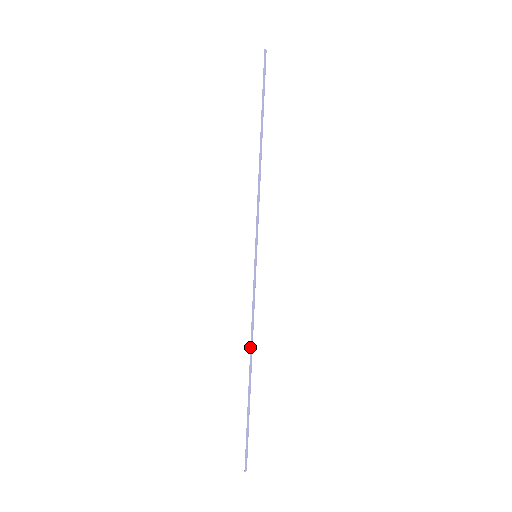
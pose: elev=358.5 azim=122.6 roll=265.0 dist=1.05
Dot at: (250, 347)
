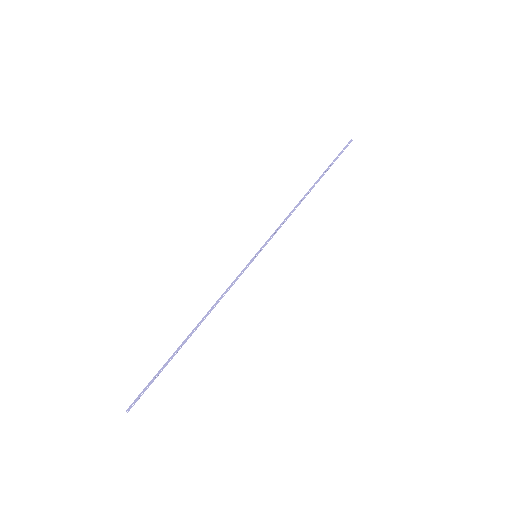
Dot at: occluded
